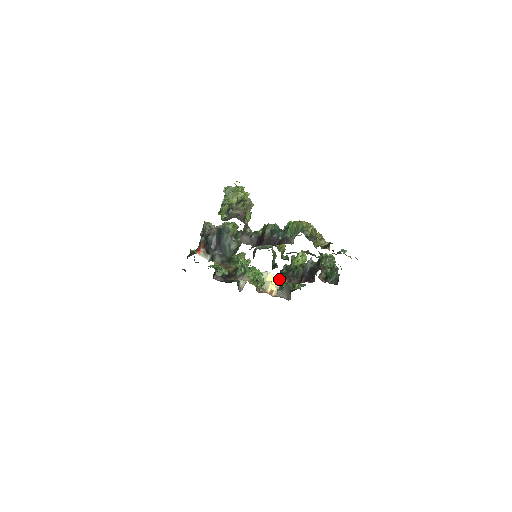
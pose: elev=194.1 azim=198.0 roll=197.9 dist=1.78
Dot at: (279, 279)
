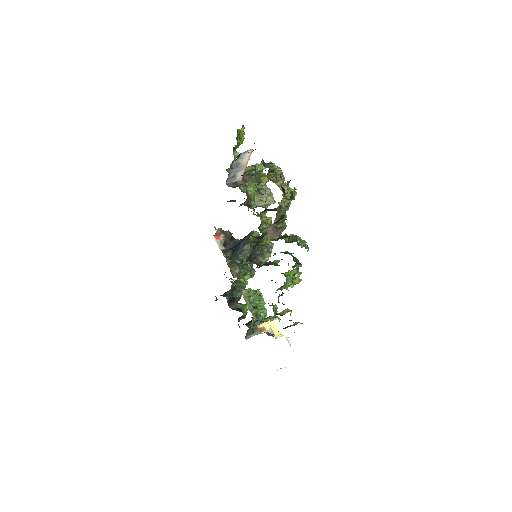
Dot at: occluded
